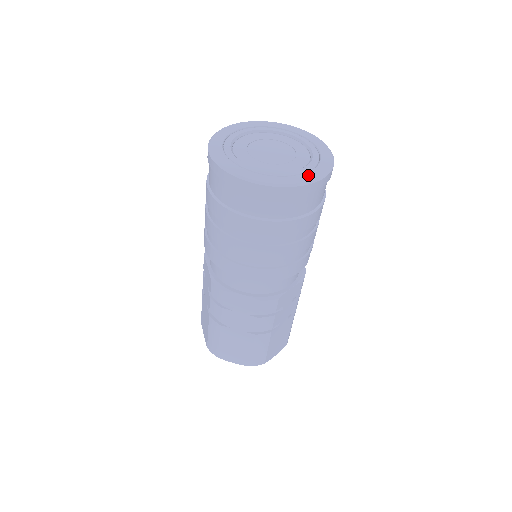
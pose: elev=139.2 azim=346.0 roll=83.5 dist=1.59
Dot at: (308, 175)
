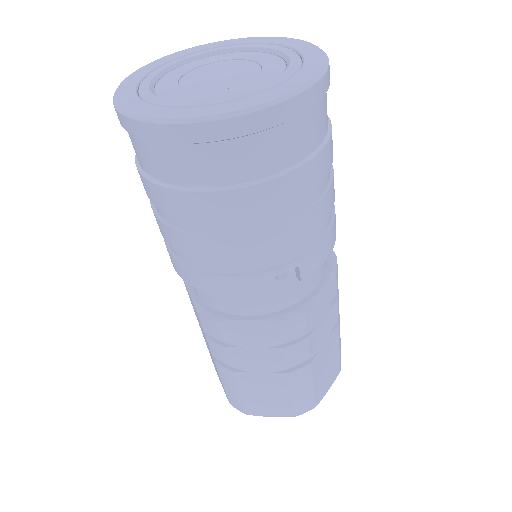
Dot at: (184, 111)
